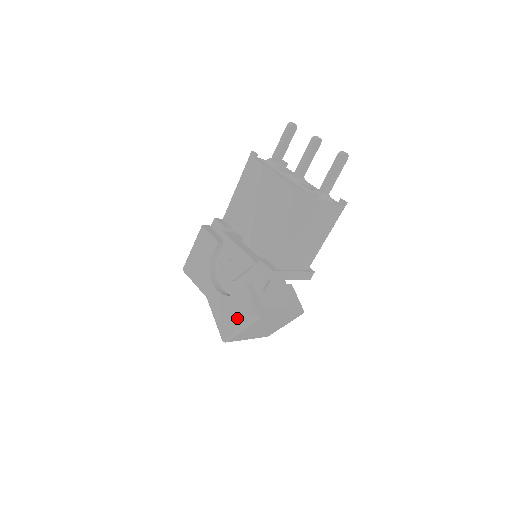
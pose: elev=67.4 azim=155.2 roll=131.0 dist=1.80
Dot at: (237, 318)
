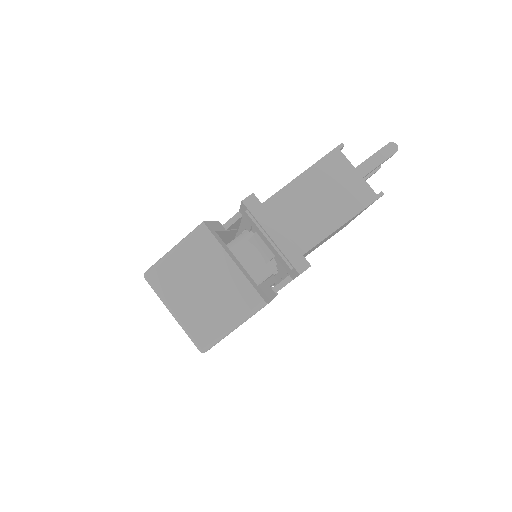
Dot at: occluded
